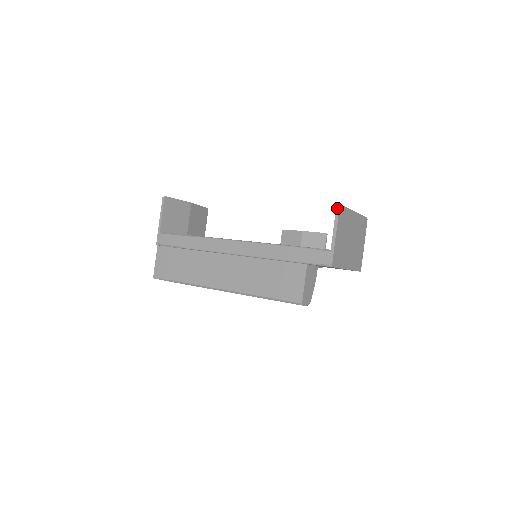
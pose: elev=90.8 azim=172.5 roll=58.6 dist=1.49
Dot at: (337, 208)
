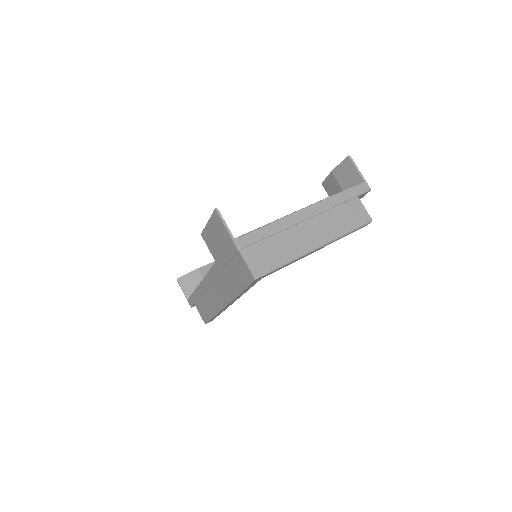
Dot at: (350, 158)
